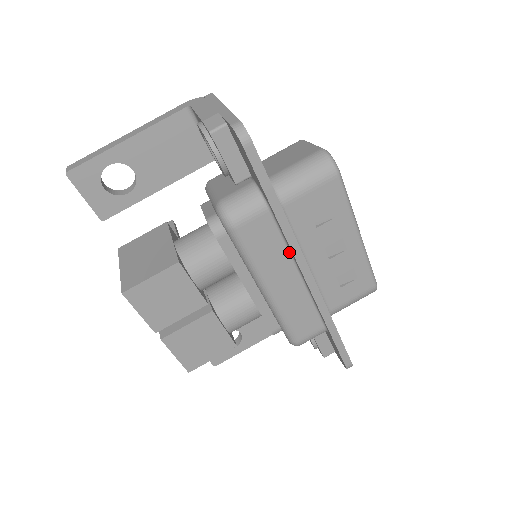
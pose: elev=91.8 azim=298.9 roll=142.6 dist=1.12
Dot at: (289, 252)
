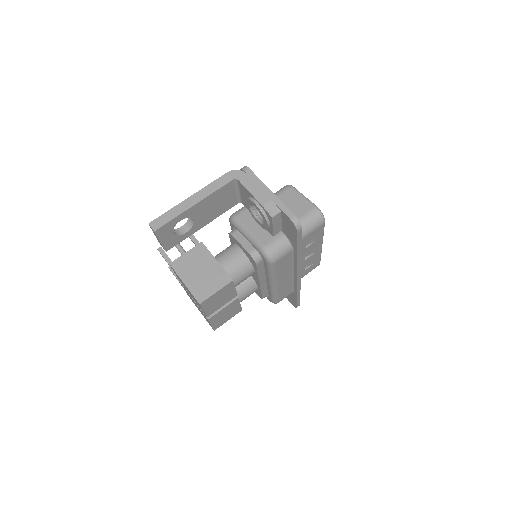
Dot at: (292, 265)
